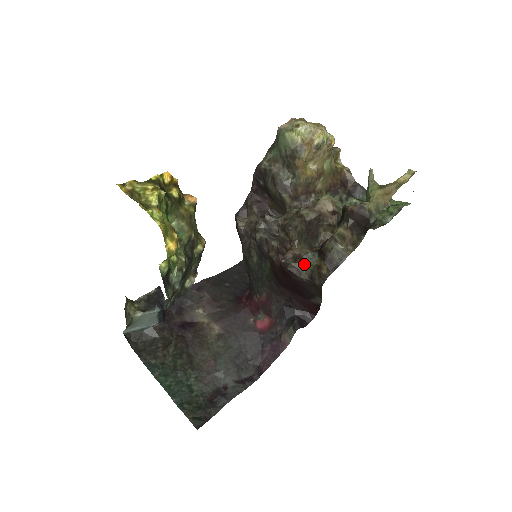
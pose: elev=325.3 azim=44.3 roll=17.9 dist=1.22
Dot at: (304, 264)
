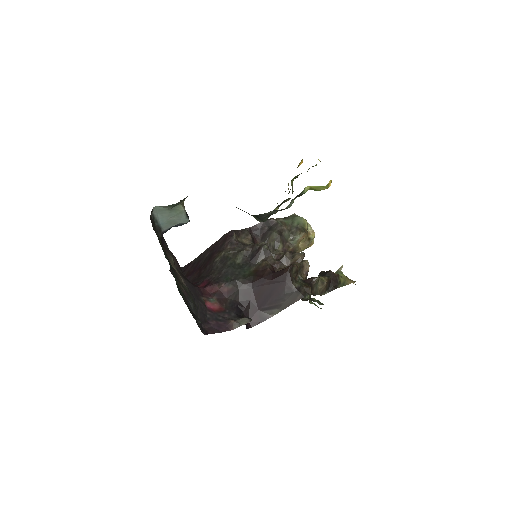
Dot at: (296, 279)
